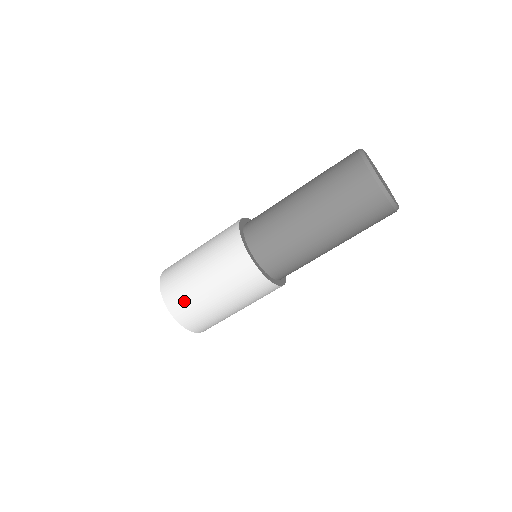
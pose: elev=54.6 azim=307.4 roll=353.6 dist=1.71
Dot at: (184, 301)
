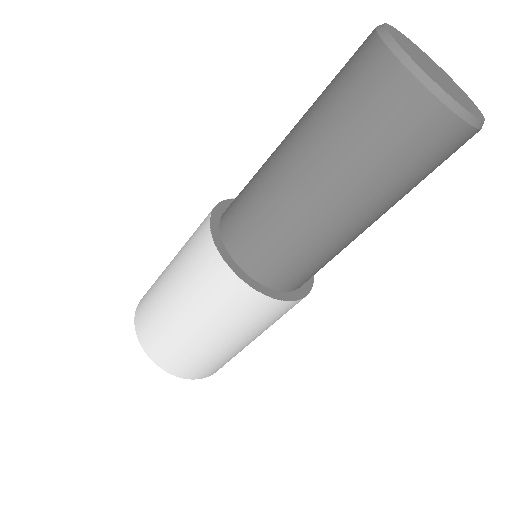
Dot at: (155, 333)
